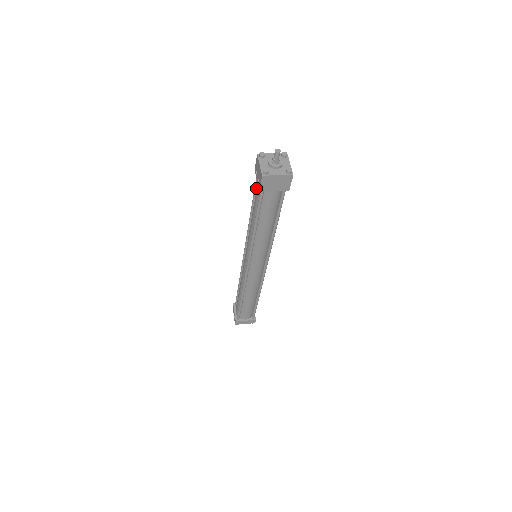
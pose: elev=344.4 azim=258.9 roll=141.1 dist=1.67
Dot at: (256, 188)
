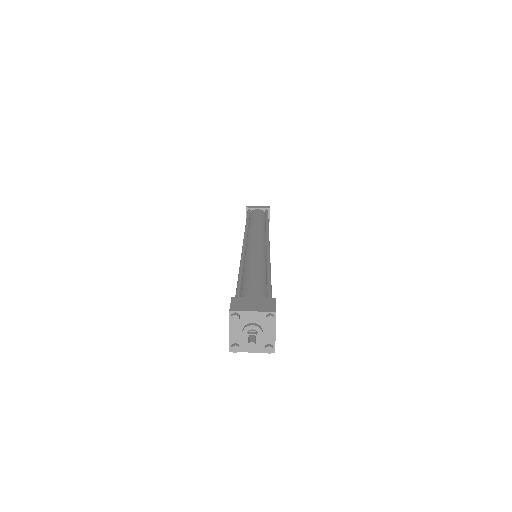
Dot at: occluded
